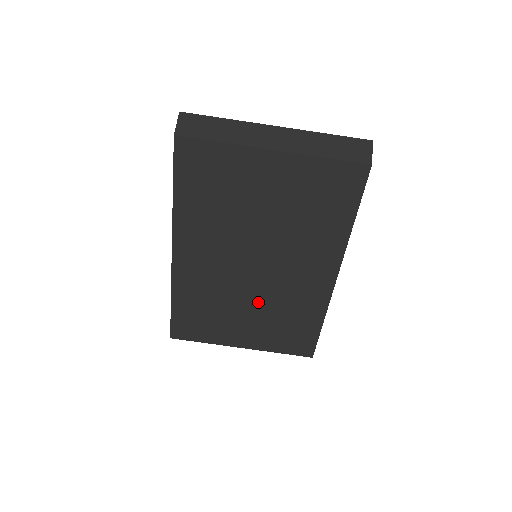
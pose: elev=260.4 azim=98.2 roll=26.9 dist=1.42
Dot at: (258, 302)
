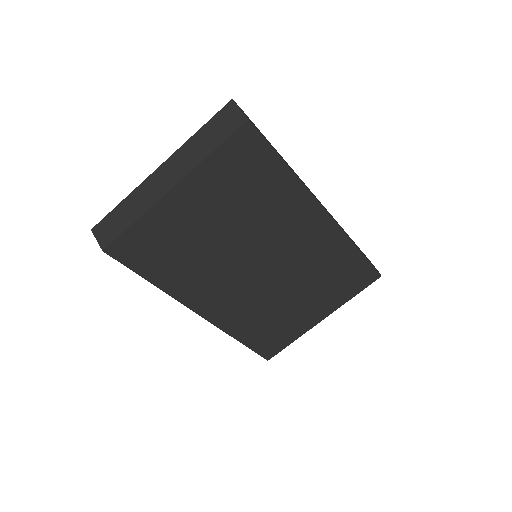
Dot at: (294, 283)
